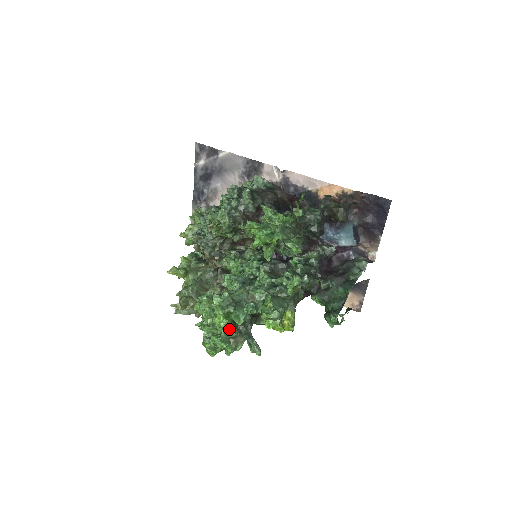
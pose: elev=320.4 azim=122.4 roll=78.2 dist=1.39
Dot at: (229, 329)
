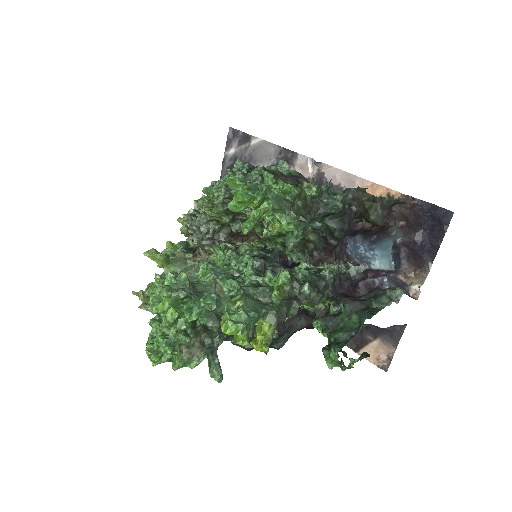
Dot at: (183, 331)
